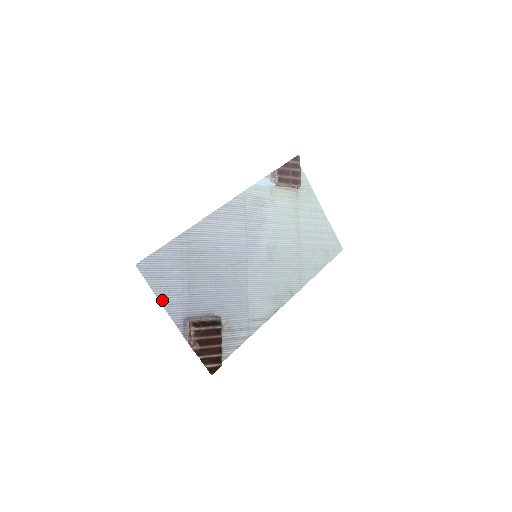
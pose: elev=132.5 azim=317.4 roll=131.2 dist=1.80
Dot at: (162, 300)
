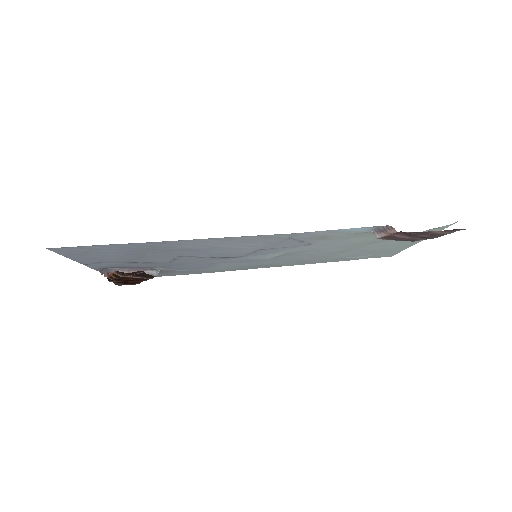
Dot at: (80, 261)
